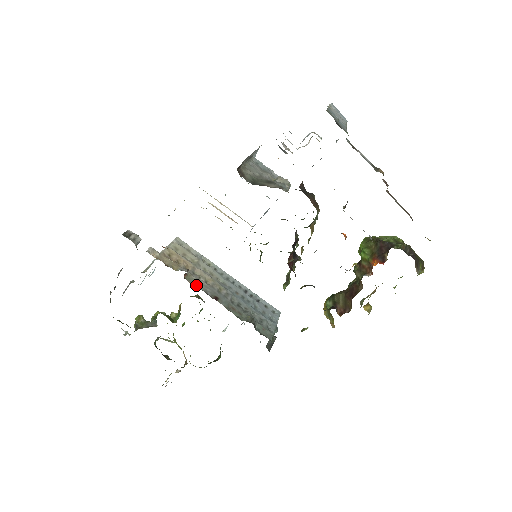
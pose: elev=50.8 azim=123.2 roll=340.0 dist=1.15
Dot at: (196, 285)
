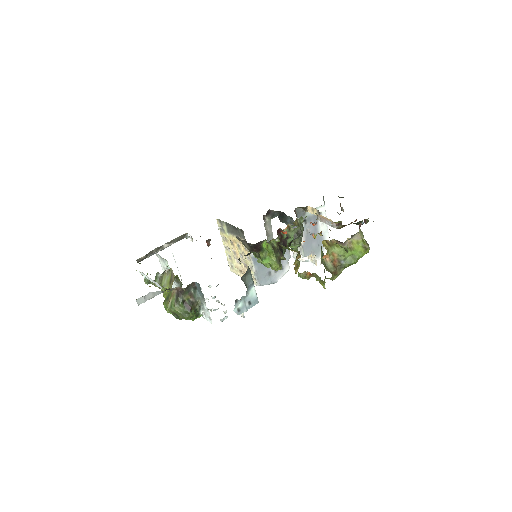
Dot at: occluded
